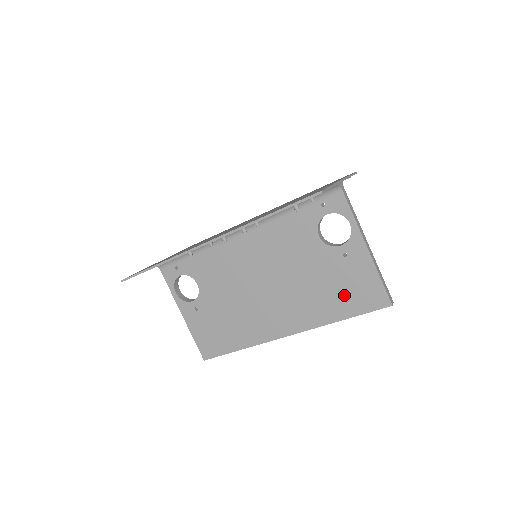
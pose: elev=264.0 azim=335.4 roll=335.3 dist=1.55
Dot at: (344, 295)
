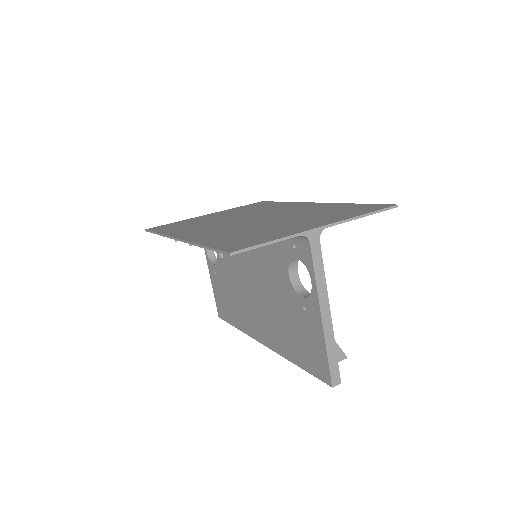
Dot at: (300, 345)
